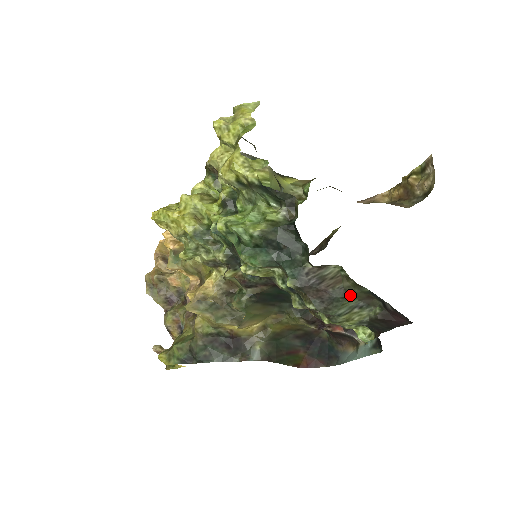
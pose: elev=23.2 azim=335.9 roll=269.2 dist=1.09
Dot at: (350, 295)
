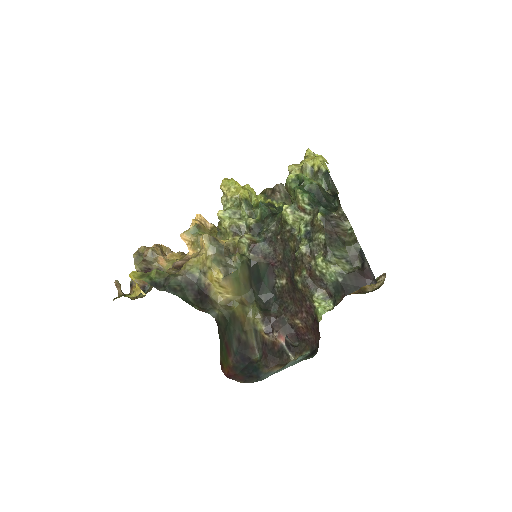
Dot at: (347, 246)
